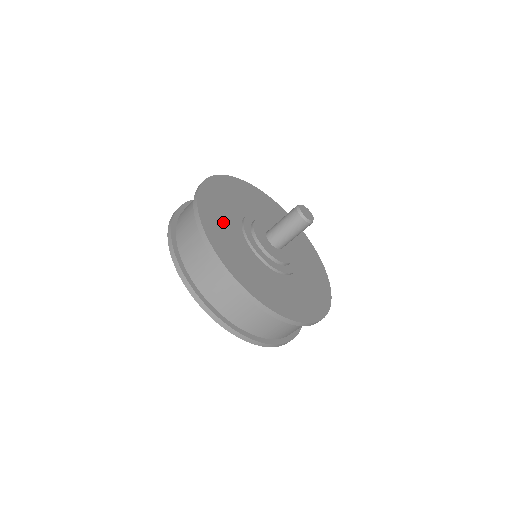
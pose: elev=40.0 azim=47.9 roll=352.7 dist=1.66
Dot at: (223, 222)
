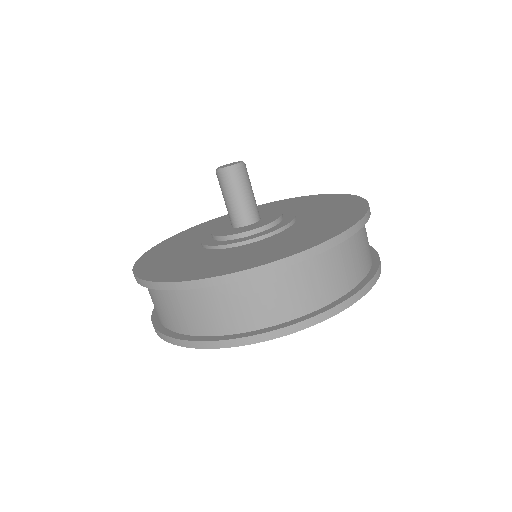
Dot at: (172, 252)
